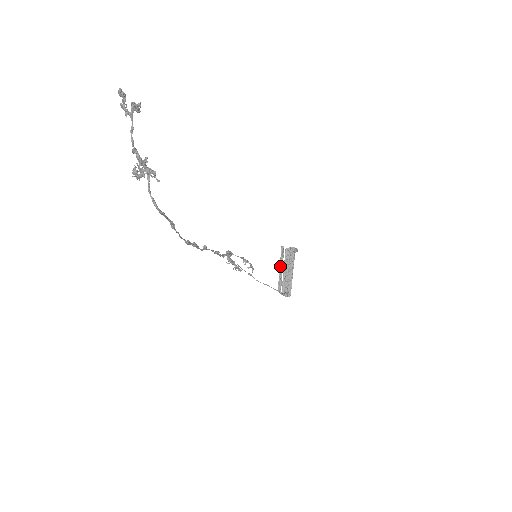
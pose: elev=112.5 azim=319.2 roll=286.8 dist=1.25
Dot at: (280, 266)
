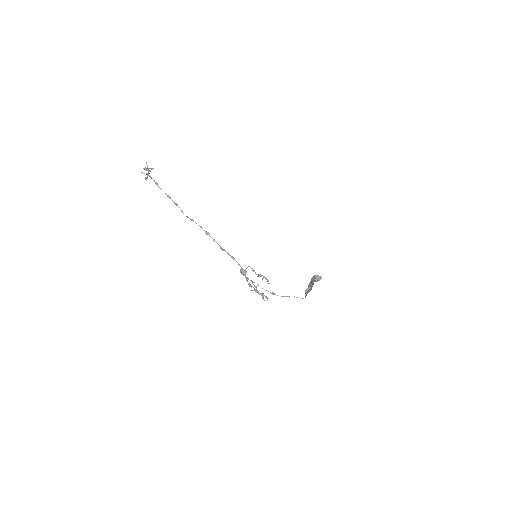
Dot at: occluded
